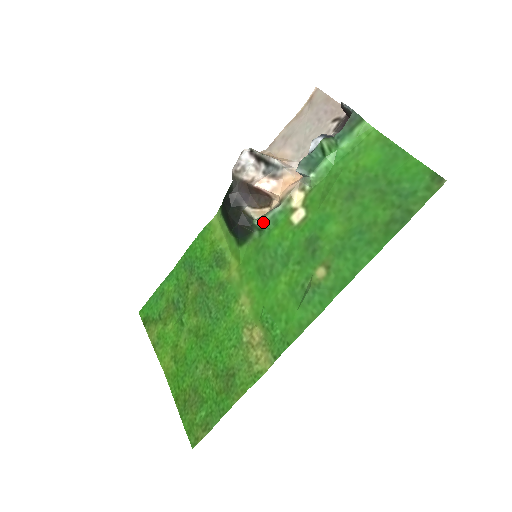
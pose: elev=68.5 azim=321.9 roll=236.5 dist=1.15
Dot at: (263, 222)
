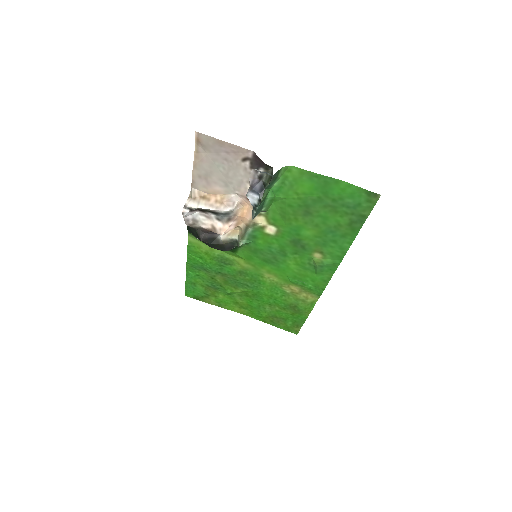
Dot at: (245, 241)
